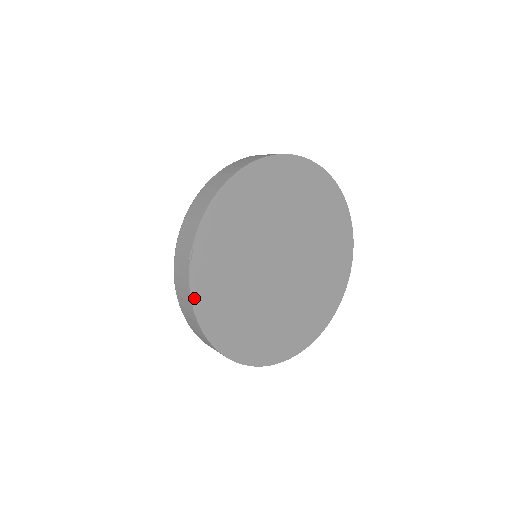
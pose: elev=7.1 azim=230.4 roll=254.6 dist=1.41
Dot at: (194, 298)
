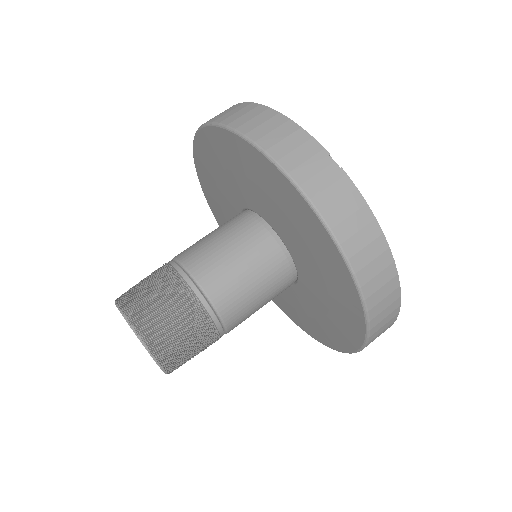
Dot at: (370, 215)
